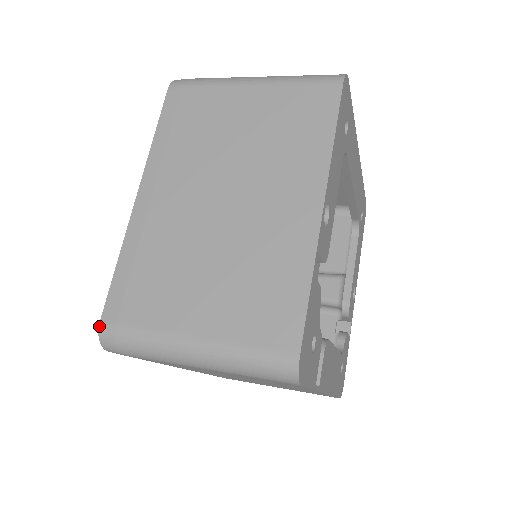
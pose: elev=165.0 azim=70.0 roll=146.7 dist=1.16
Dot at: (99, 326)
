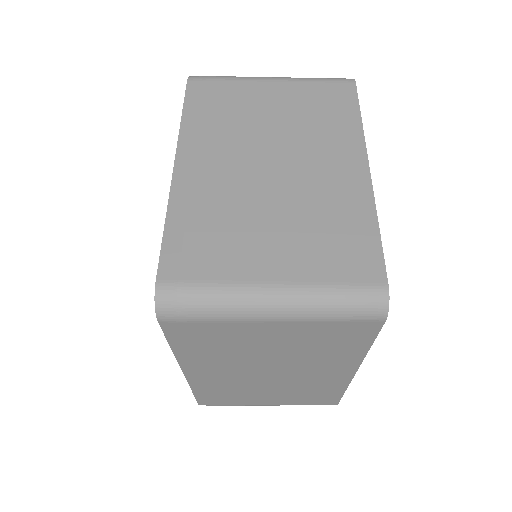
Dot at: (155, 286)
